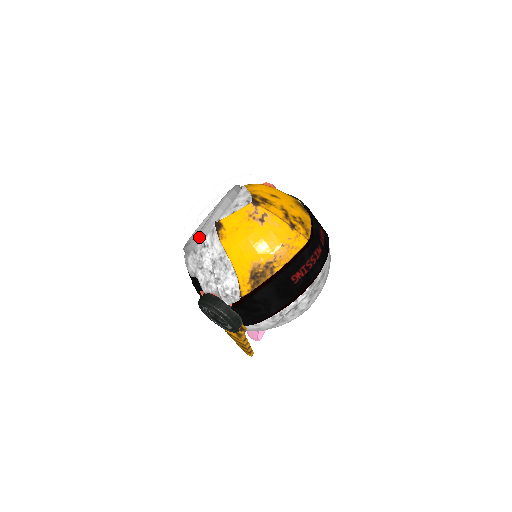
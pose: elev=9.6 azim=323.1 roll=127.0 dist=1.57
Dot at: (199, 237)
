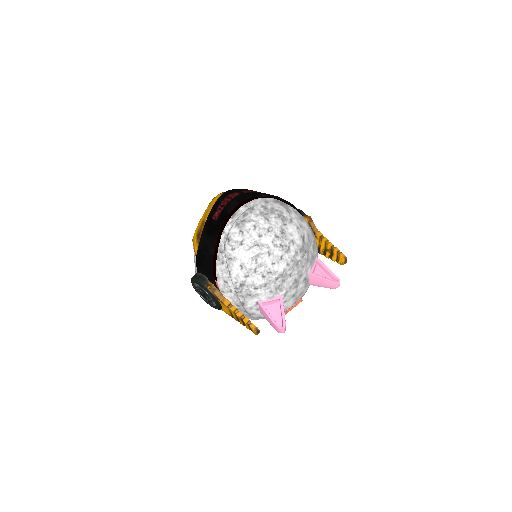
Dot at: occluded
